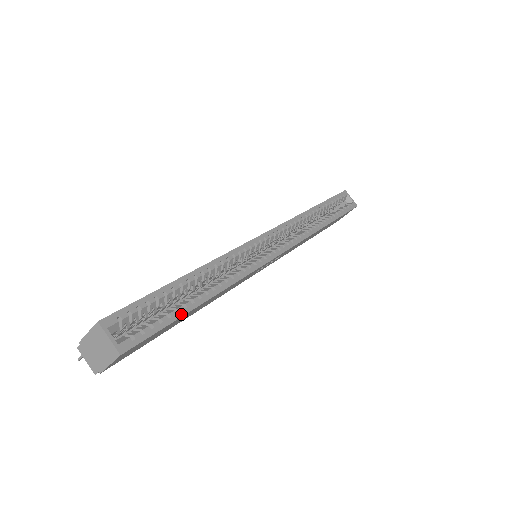
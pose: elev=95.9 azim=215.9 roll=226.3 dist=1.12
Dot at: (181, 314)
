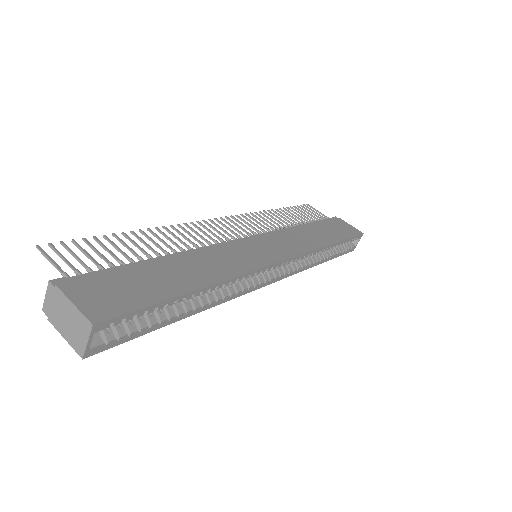
Dot at: (159, 327)
